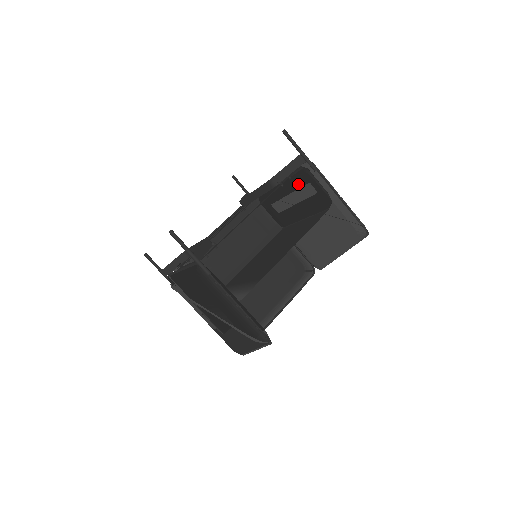
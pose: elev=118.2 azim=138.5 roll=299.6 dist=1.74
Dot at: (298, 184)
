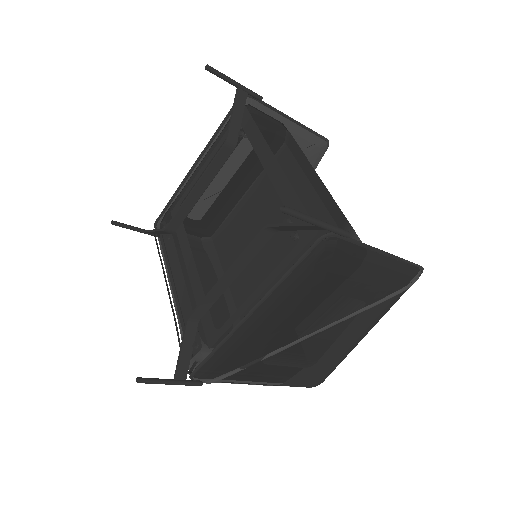
Dot at: occluded
